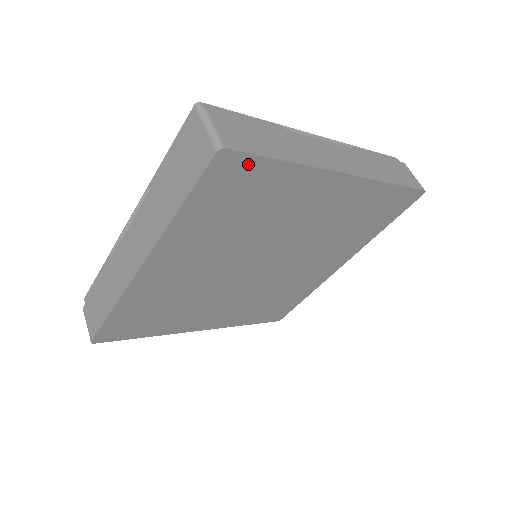
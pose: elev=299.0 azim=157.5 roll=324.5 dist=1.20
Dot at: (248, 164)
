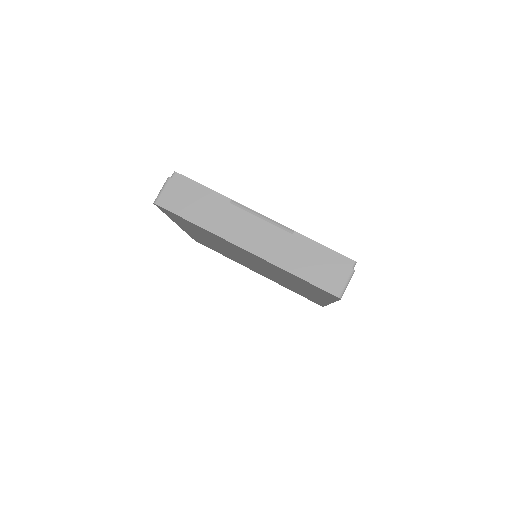
Dot at: (174, 214)
